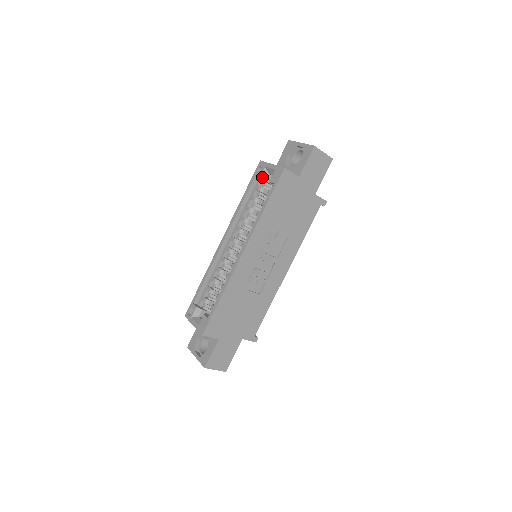
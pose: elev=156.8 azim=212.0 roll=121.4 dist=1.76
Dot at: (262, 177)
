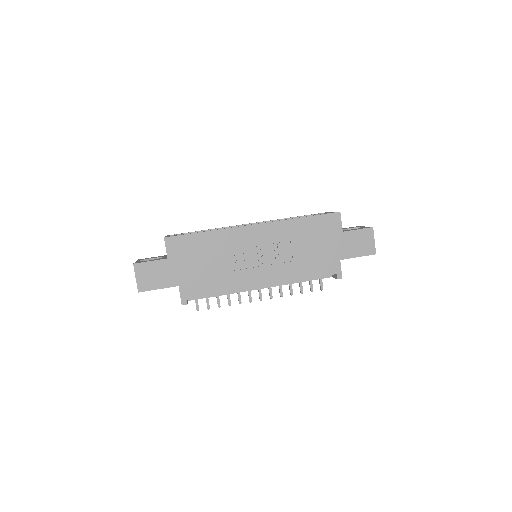
Dot at: occluded
